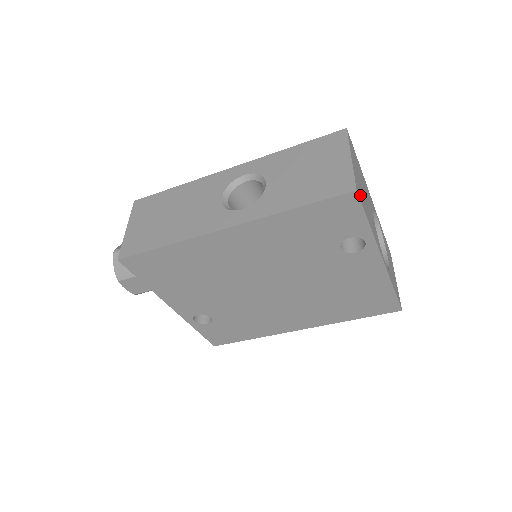
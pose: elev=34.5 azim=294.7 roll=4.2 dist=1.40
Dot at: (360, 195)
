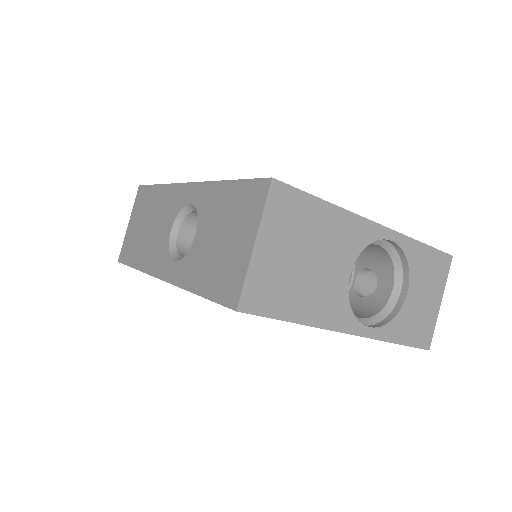
Dot at: (262, 299)
